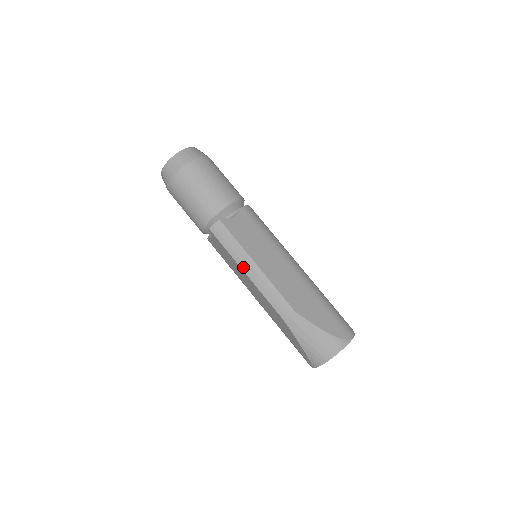
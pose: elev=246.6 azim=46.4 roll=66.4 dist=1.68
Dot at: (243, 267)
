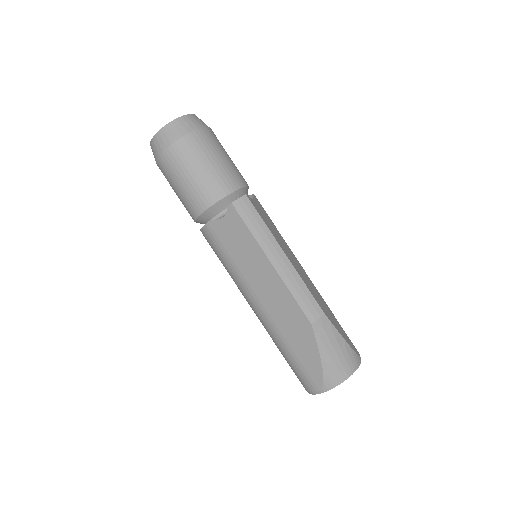
Dot at: (269, 254)
